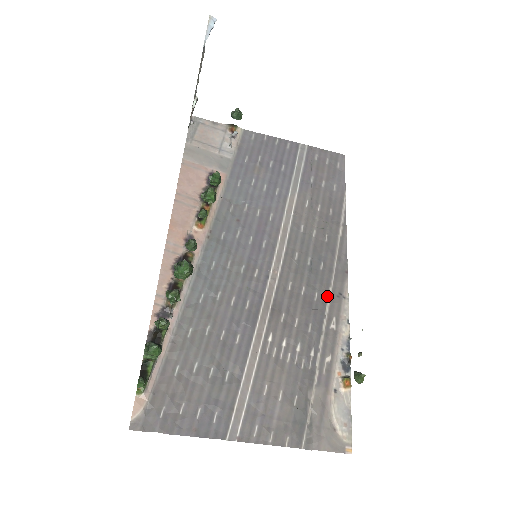
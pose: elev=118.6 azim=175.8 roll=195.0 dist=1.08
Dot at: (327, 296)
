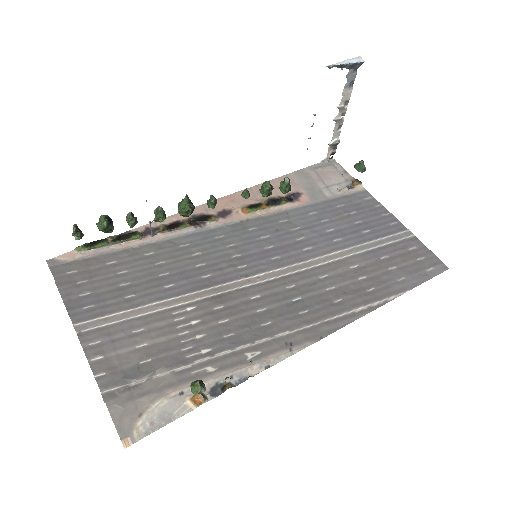
Dot at: (276, 333)
